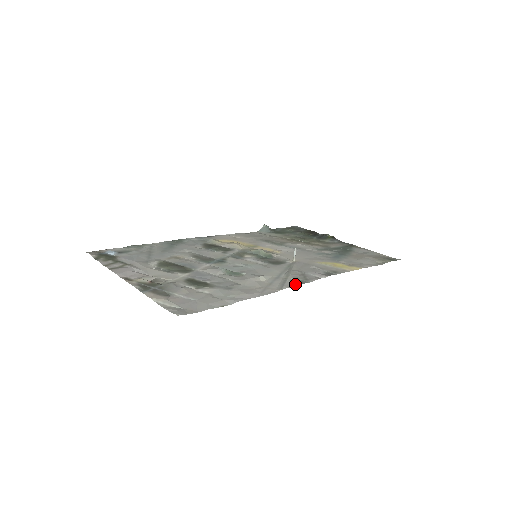
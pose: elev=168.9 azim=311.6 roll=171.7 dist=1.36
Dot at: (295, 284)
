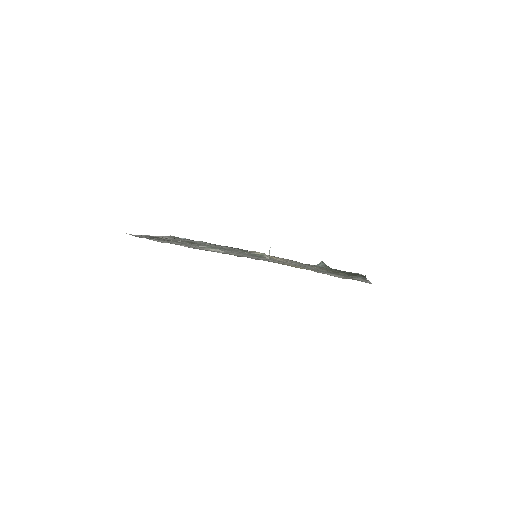
Dot at: (225, 253)
